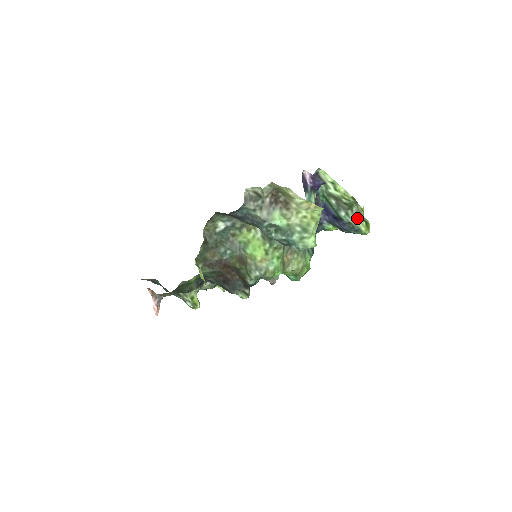
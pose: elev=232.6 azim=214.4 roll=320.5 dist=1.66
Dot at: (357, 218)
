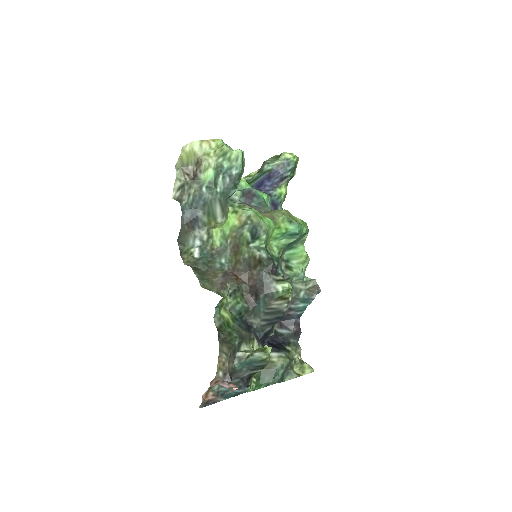
Dot at: (278, 159)
